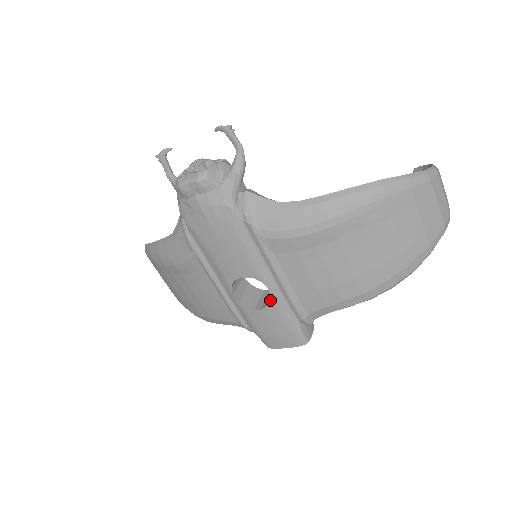
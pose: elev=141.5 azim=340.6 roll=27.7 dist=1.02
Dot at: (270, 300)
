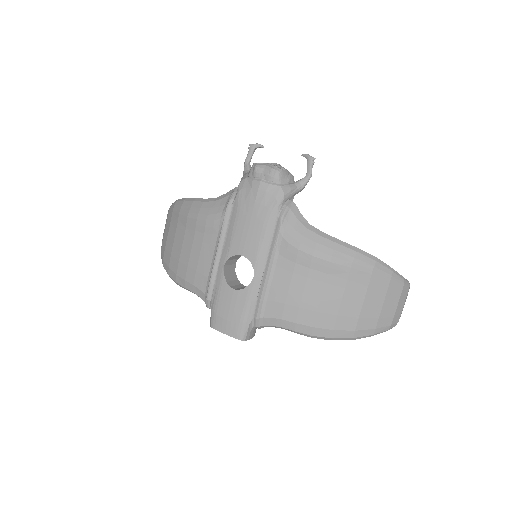
Dot at: (248, 286)
